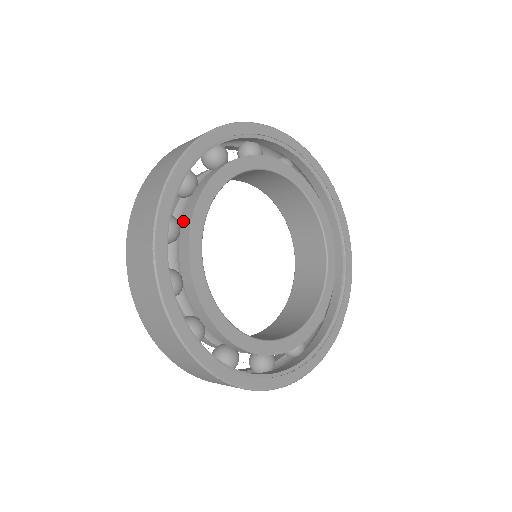
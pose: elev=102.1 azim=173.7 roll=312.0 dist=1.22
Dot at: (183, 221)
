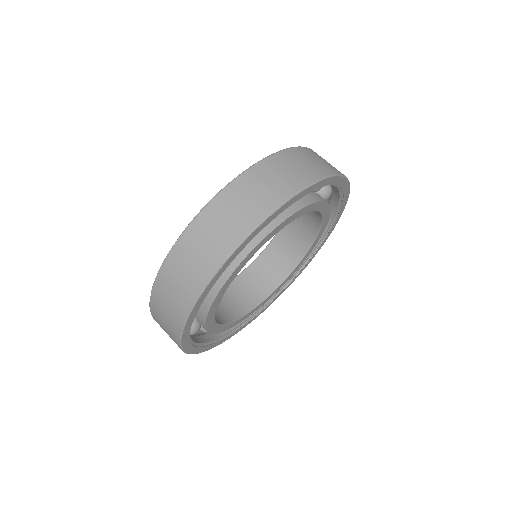
Dot at: occluded
